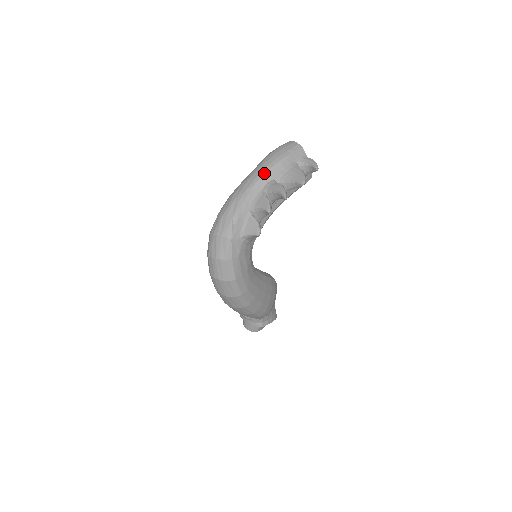
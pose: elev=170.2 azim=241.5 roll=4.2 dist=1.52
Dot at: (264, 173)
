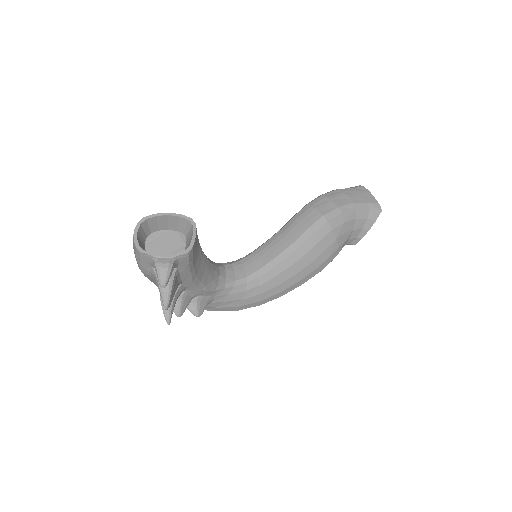
Dot at: occluded
